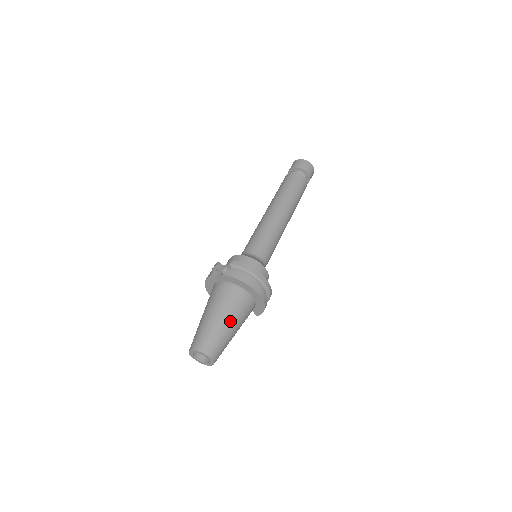
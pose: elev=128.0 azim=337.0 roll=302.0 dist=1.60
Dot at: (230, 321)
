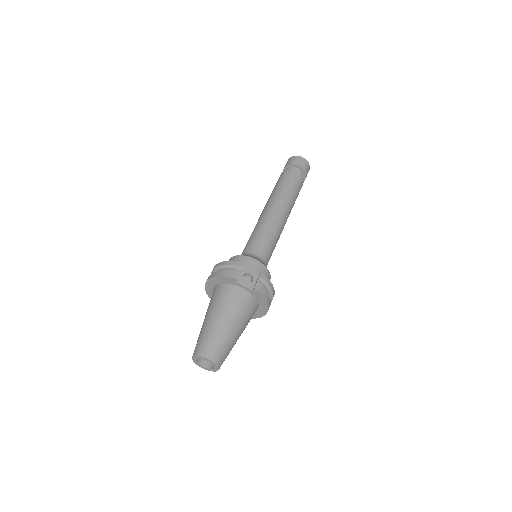
Dot at: occluded
